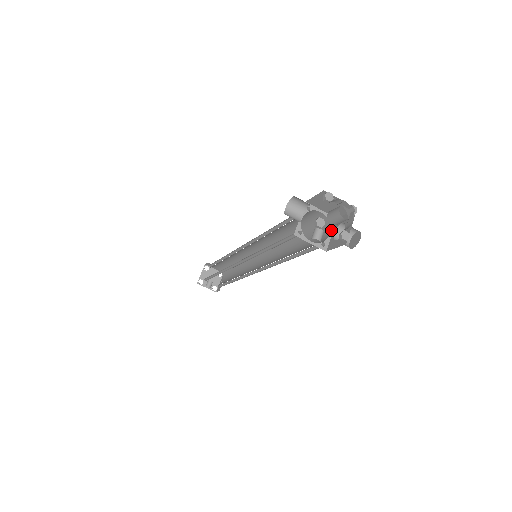
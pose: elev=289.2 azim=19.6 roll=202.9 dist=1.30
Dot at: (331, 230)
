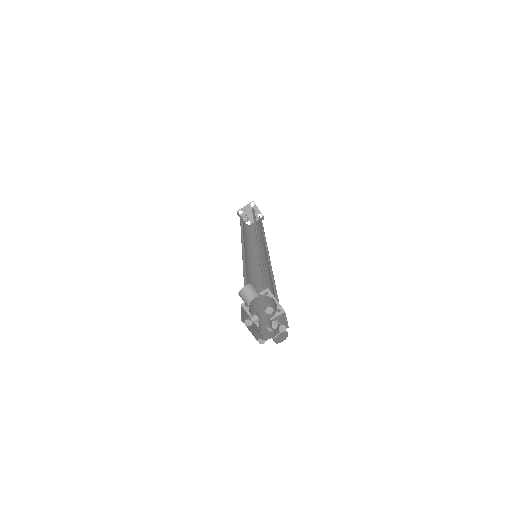
Dot at: (274, 316)
